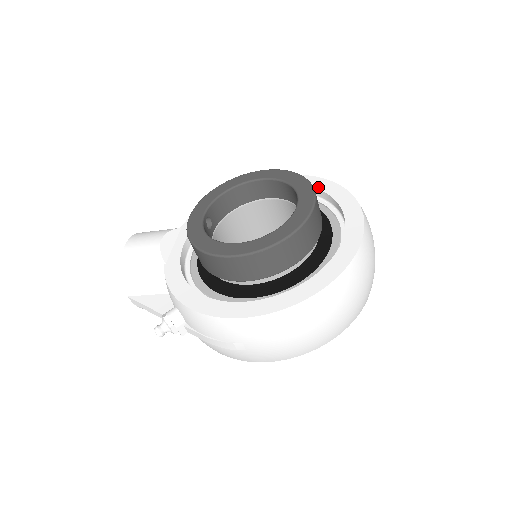
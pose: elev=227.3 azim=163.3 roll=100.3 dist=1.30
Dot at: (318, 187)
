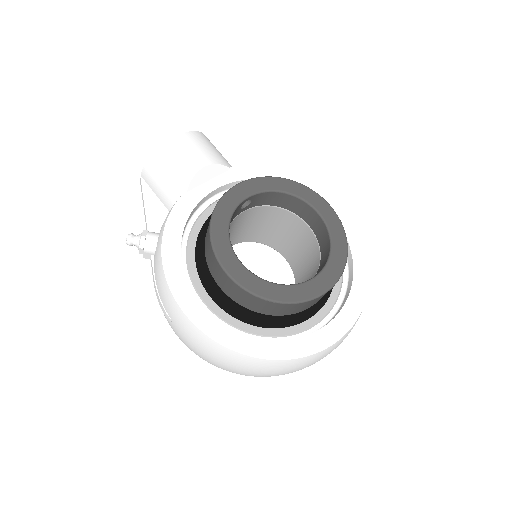
Dot at: (355, 260)
